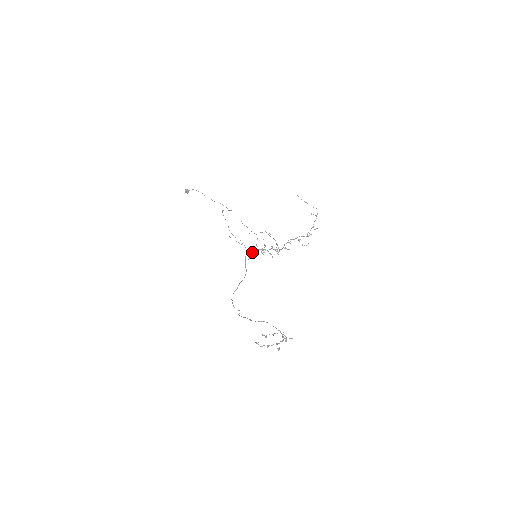
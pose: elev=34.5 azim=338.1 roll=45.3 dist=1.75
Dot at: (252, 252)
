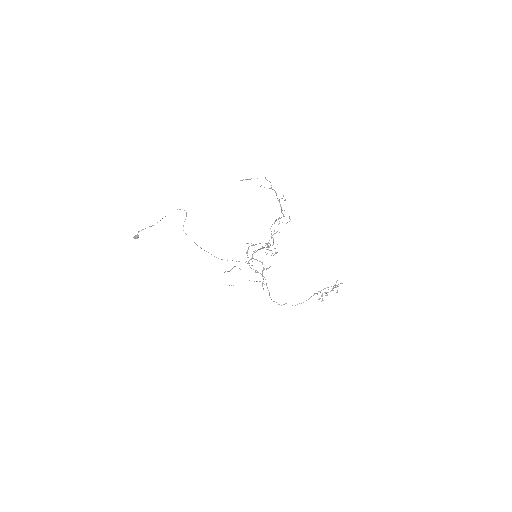
Dot at: occluded
